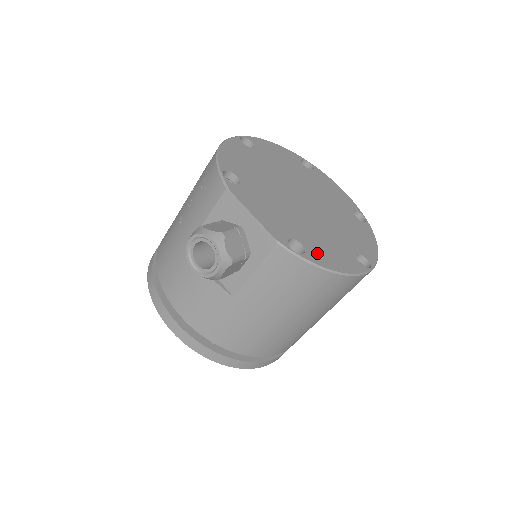
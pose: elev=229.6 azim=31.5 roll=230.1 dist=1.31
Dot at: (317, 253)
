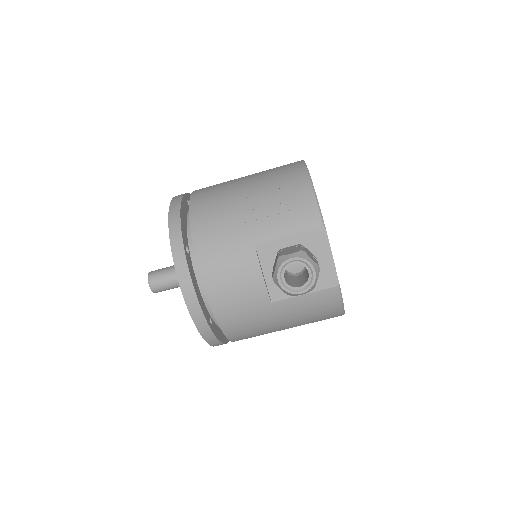
Dot at: occluded
